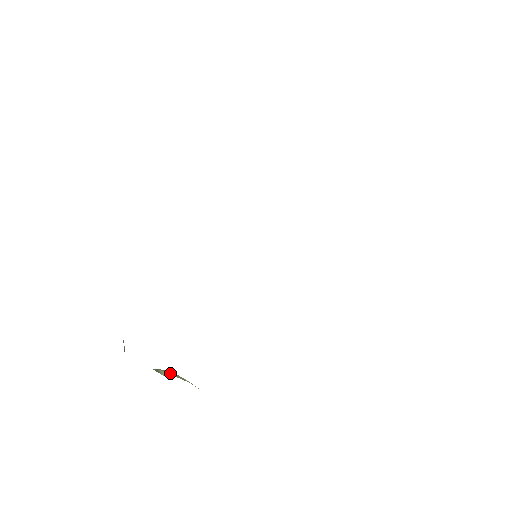
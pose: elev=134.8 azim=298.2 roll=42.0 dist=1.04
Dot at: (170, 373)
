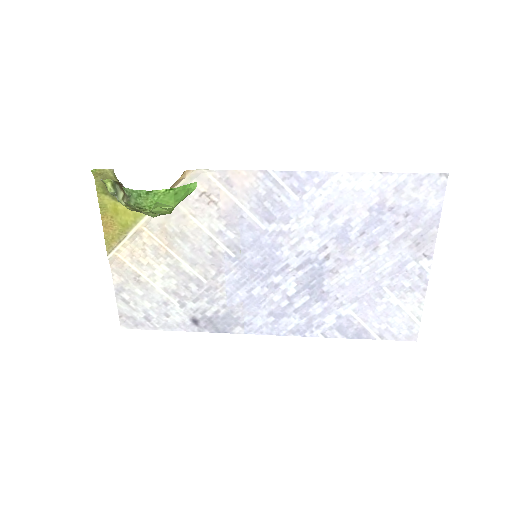
Dot at: (123, 197)
